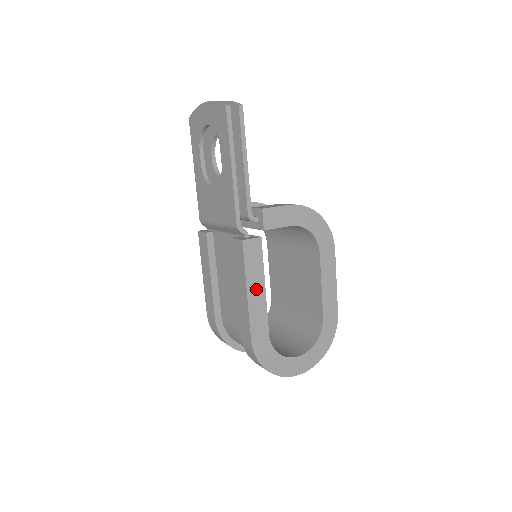
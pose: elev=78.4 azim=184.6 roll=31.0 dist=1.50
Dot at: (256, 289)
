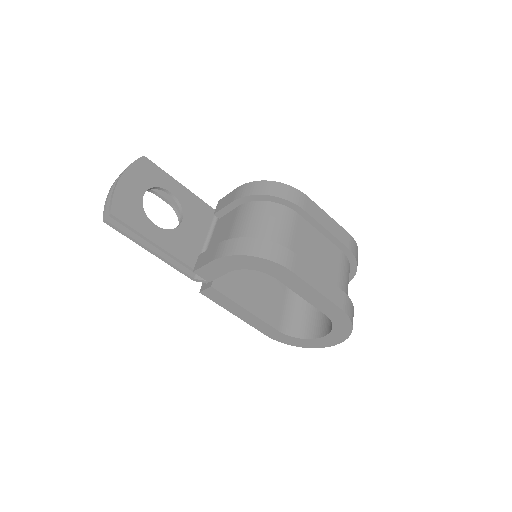
Dot at: (240, 312)
